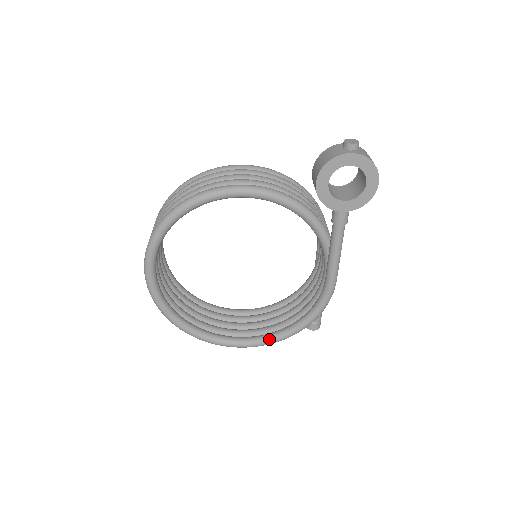
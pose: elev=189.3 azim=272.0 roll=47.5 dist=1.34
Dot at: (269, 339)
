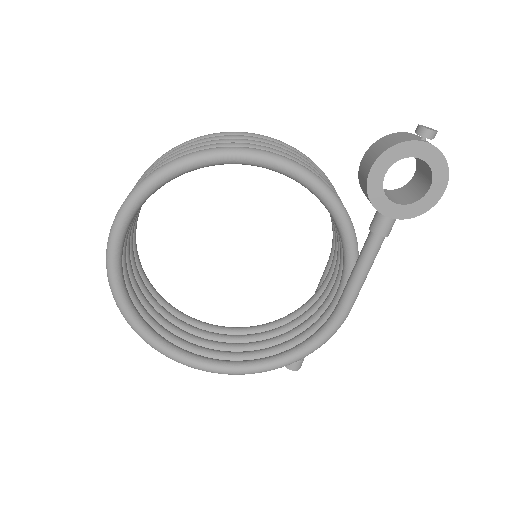
Dot at: (245, 367)
